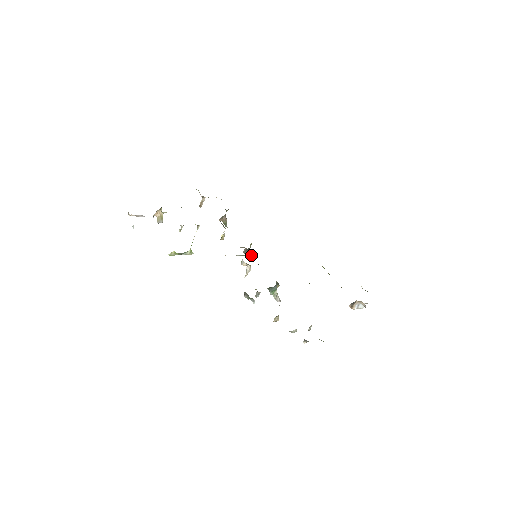
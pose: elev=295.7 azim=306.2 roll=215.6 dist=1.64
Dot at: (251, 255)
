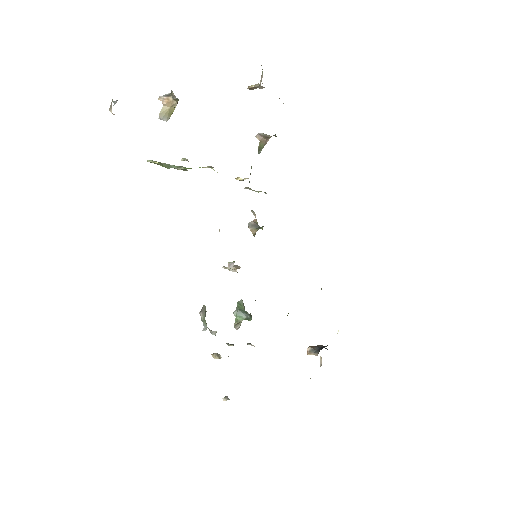
Dot at: (254, 236)
